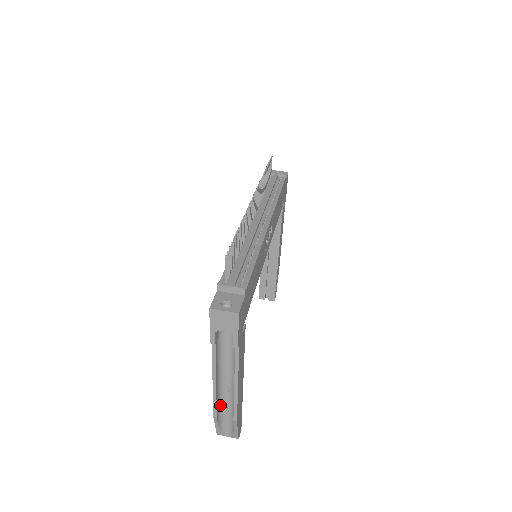
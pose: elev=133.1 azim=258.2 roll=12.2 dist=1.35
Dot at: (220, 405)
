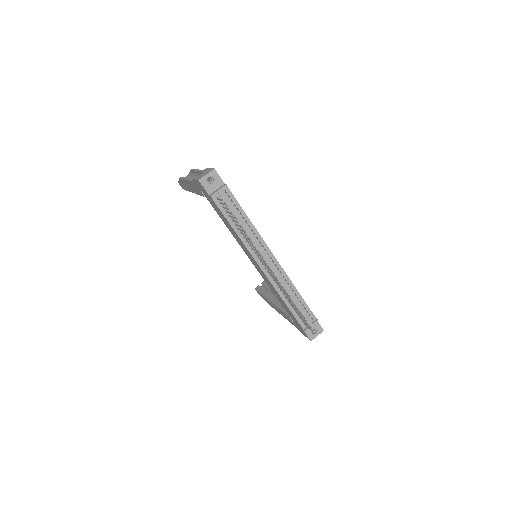
Dot at: occluded
